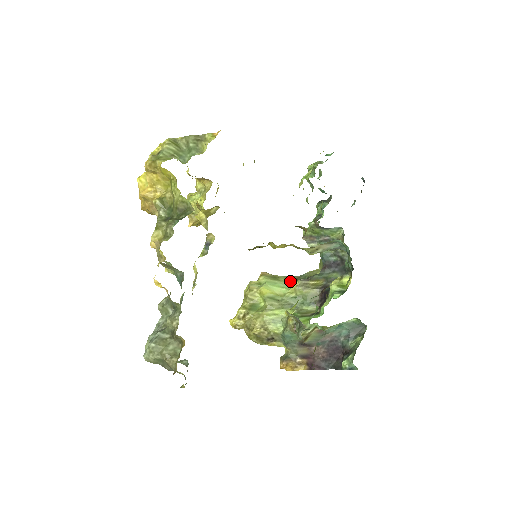
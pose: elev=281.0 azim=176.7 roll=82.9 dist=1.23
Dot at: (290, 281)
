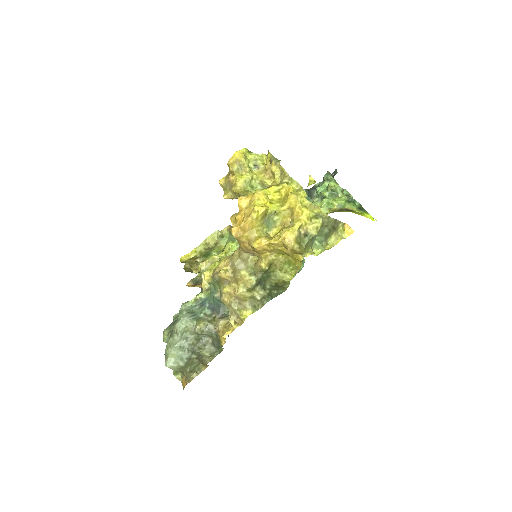
Dot at: occluded
